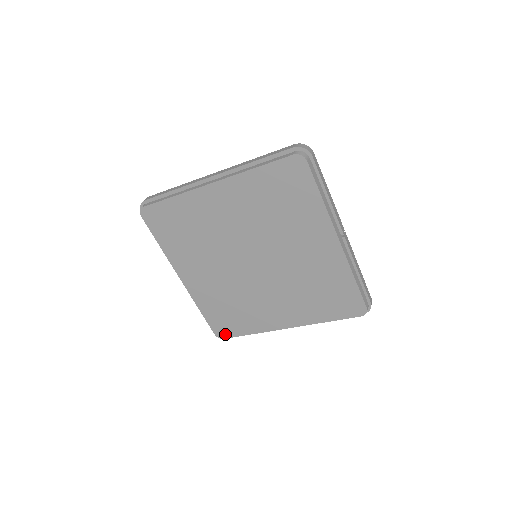
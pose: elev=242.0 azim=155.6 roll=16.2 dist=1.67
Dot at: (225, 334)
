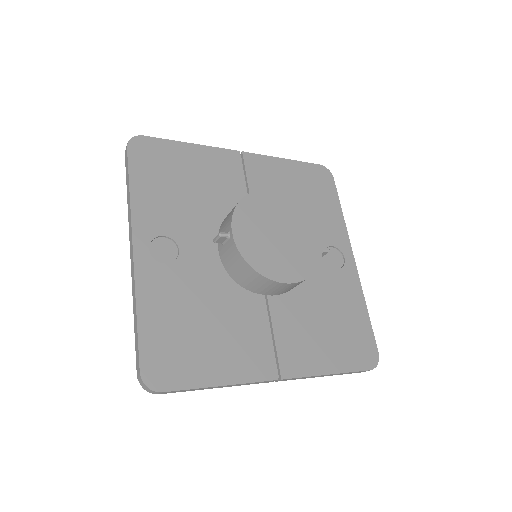
Dot at: occluded
